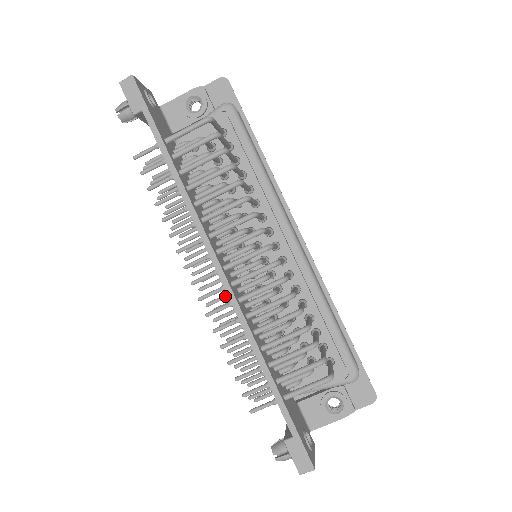
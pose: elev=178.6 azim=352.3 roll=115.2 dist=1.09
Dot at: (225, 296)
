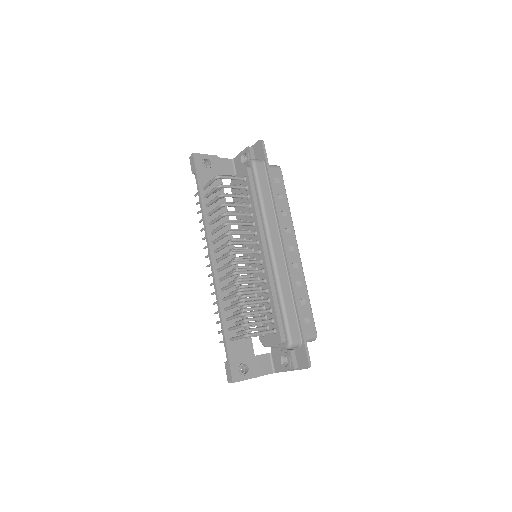
Dot at: occluded
